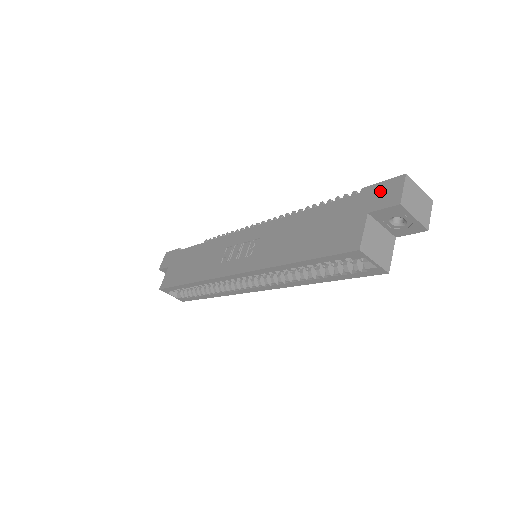
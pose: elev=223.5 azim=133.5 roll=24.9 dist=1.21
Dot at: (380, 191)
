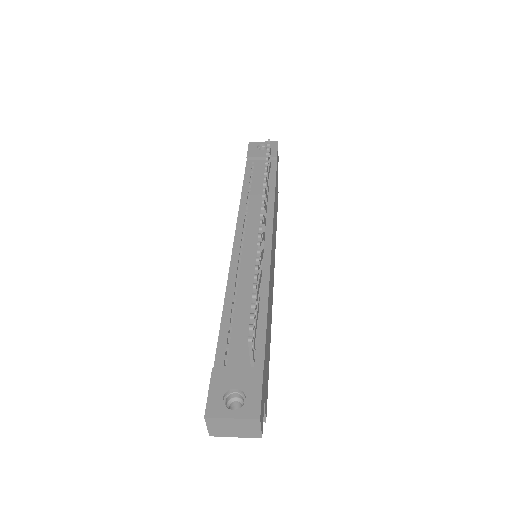
Dot at: occluded
